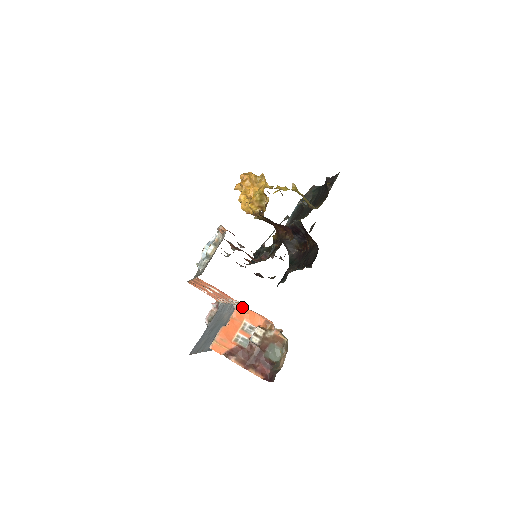
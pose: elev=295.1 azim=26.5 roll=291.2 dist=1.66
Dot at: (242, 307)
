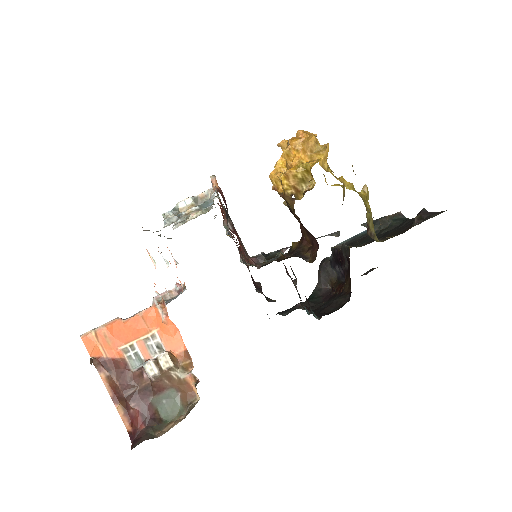
Dot at: (163, 309)
